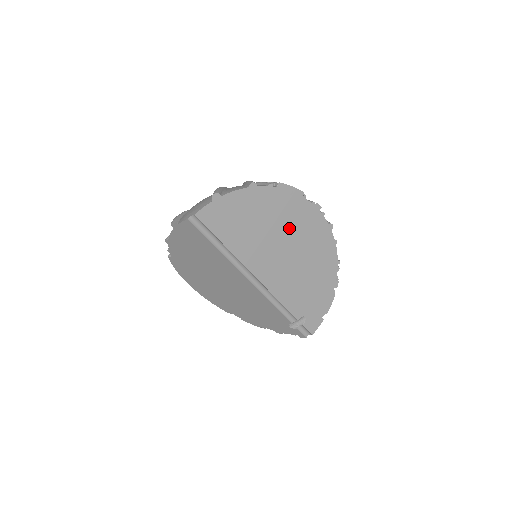
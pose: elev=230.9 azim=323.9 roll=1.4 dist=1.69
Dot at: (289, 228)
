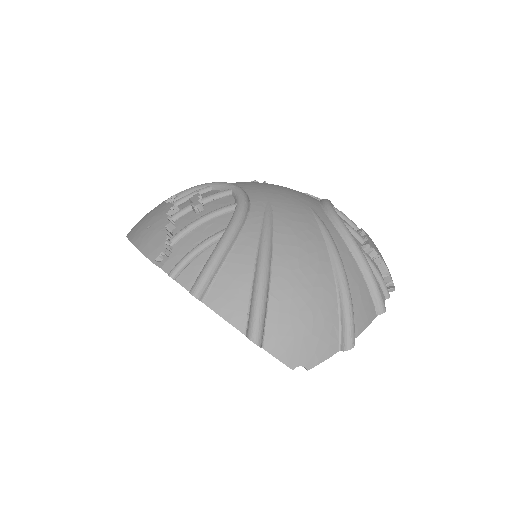
Dot at: occluded
